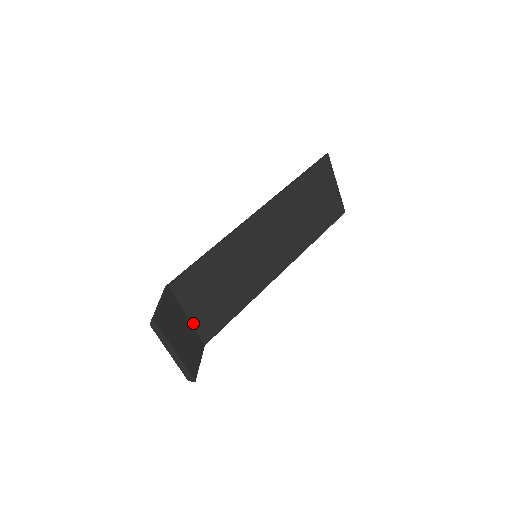
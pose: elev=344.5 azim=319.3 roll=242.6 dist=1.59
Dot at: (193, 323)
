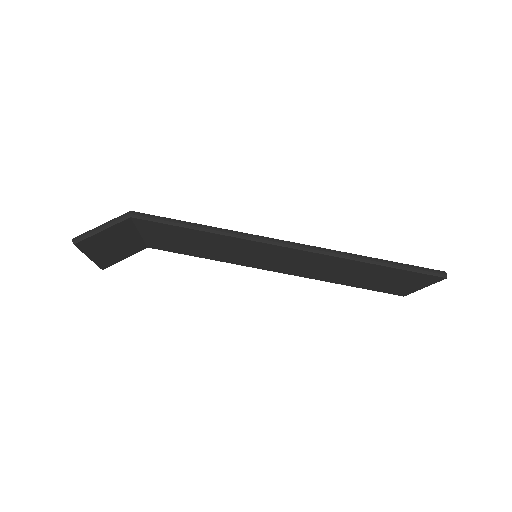
Dot at: (144, 238)
